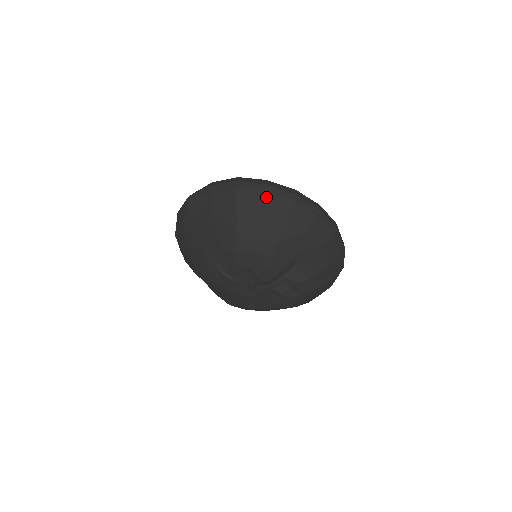
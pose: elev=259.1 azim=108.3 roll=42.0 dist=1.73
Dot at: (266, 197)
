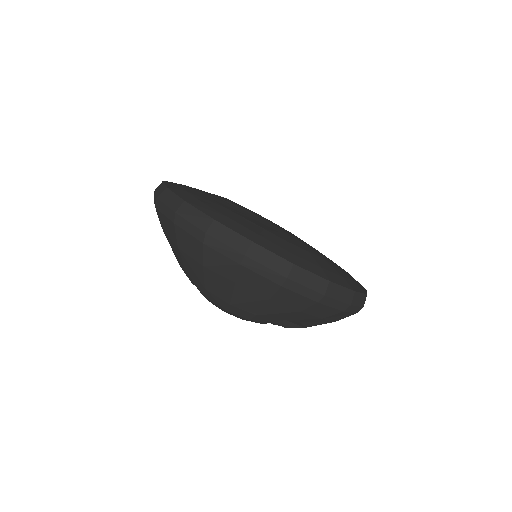
Dot at: (243, 272)
